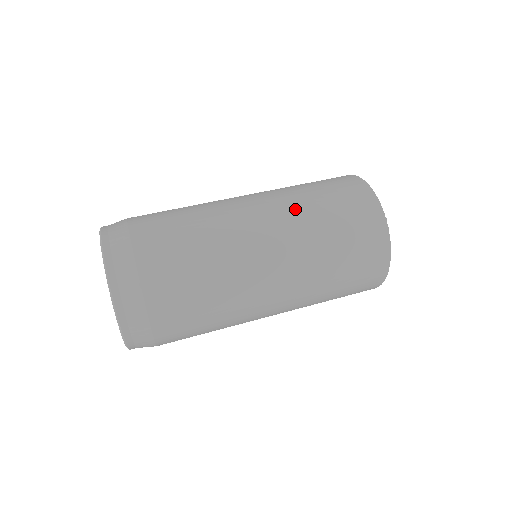
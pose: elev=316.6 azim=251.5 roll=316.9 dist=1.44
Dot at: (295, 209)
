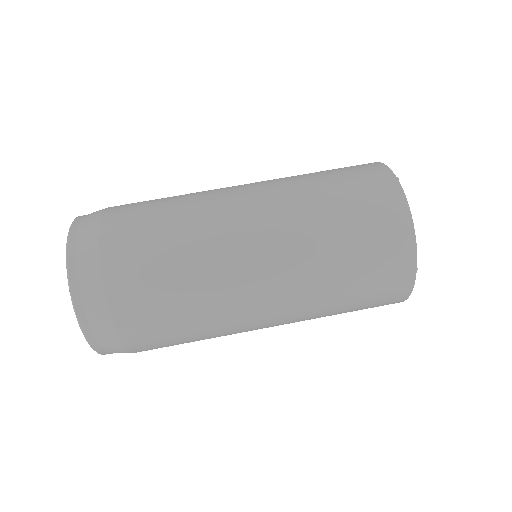
Dot at: (308, 256)
